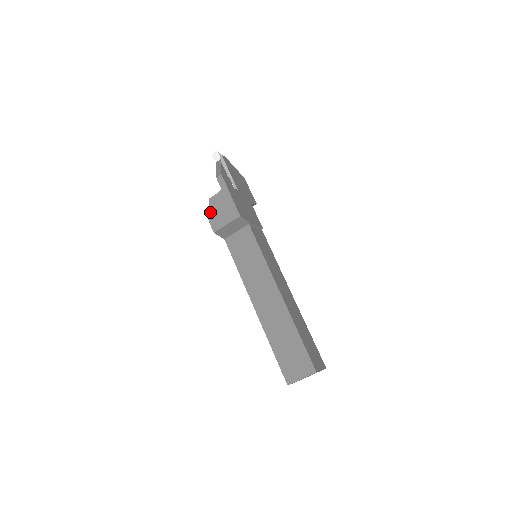
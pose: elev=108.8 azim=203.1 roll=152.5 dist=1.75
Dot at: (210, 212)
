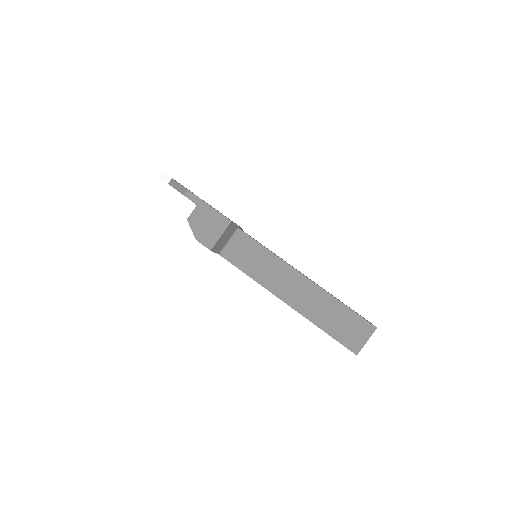
Dot at: (195, 232)
